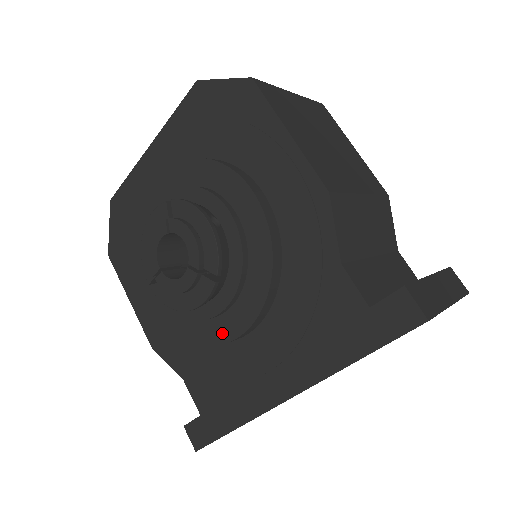
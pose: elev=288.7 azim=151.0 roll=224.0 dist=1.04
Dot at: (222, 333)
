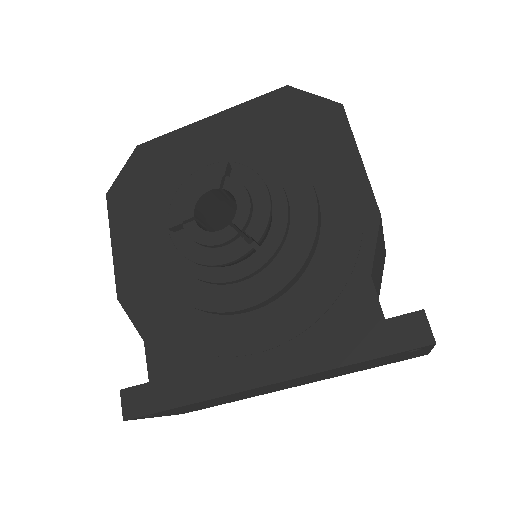
Dot at: (224, 301)
